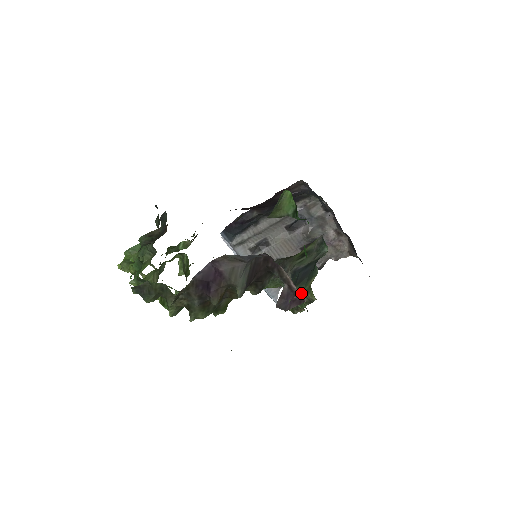
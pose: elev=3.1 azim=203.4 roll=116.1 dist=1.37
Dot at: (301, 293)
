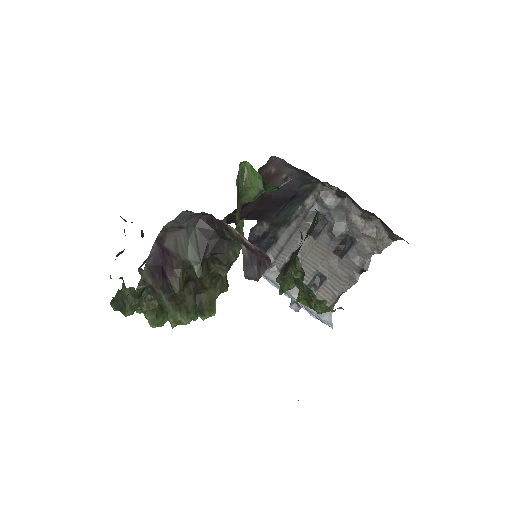
Dot at: (293, 269)
